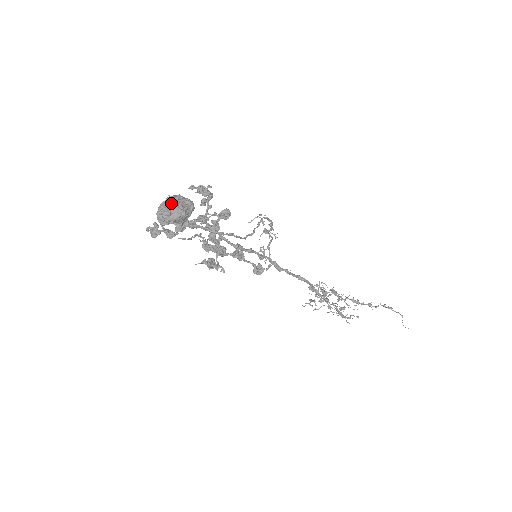
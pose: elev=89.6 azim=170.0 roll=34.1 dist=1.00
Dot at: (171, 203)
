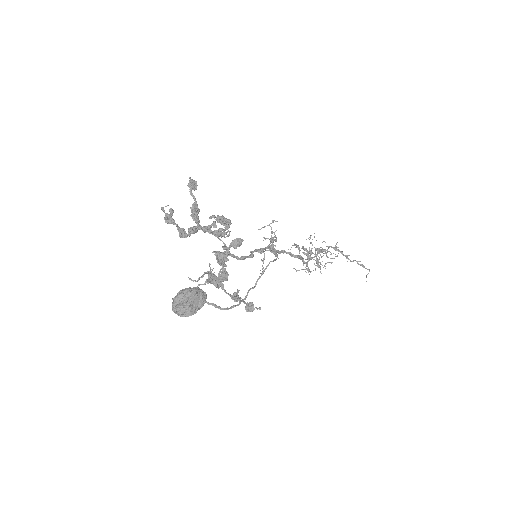
Dot at: (186, 305)
